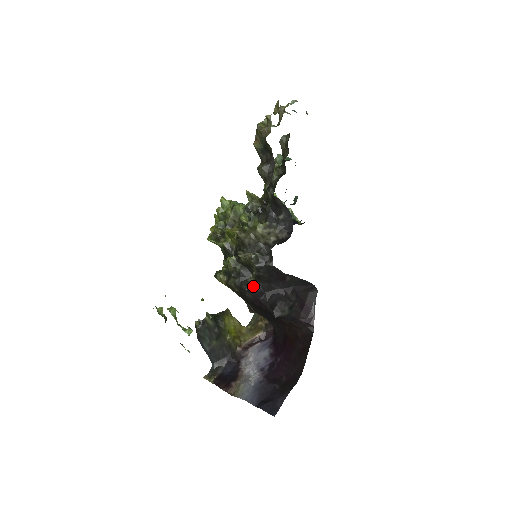
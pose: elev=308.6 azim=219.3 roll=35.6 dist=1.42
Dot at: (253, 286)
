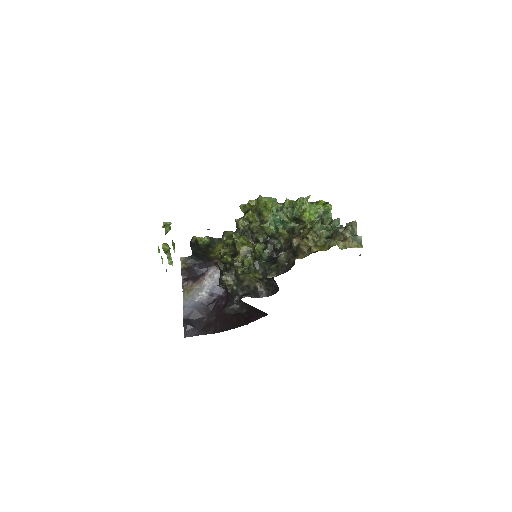
Dot at: (224, 287)
